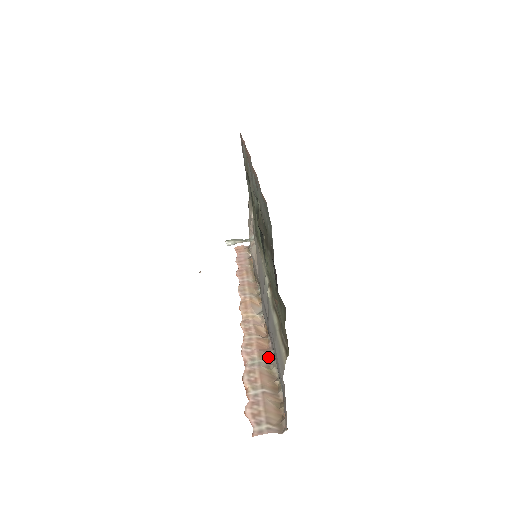
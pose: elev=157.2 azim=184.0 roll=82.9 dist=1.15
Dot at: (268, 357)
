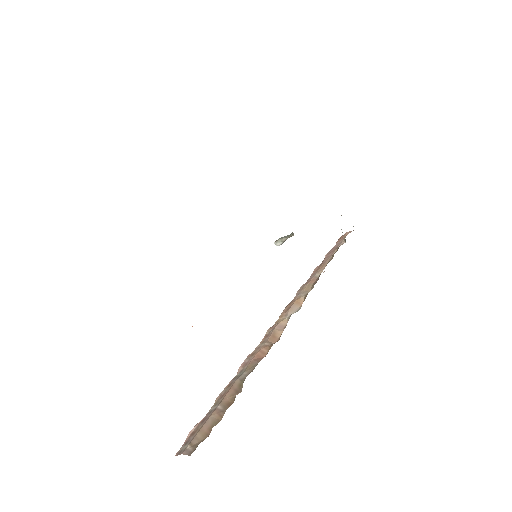
Dot at: (254, 367)
